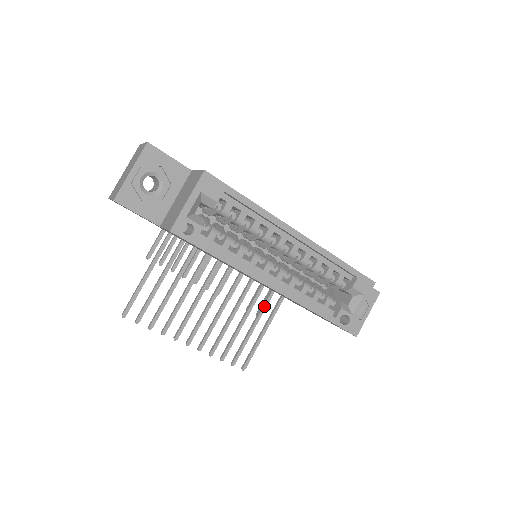
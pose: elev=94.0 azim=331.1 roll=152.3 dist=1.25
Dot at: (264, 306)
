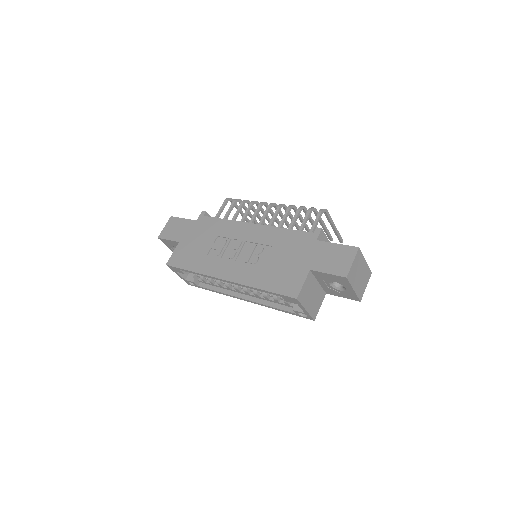
Dot at: occluded
